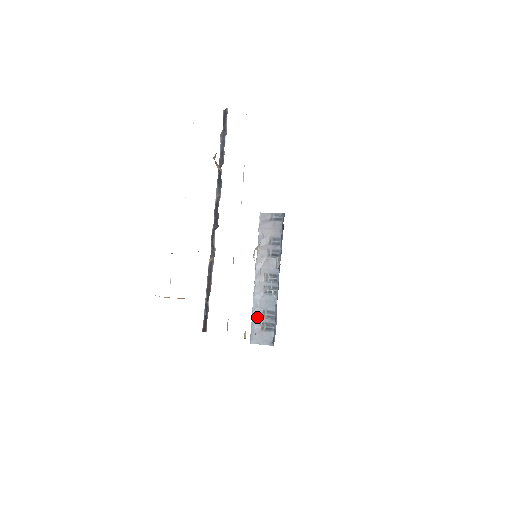
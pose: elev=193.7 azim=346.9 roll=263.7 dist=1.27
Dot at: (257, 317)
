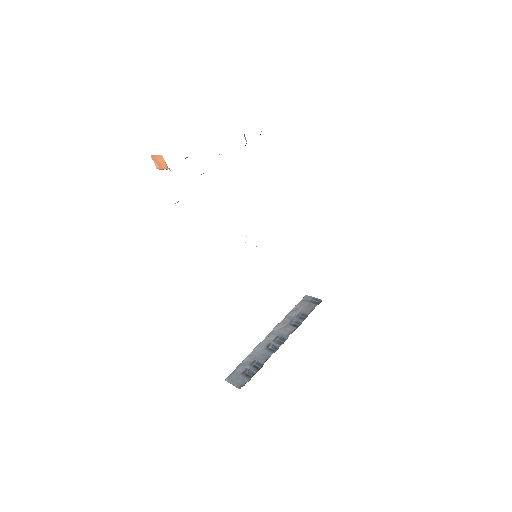
Dot at: (246, 363)
